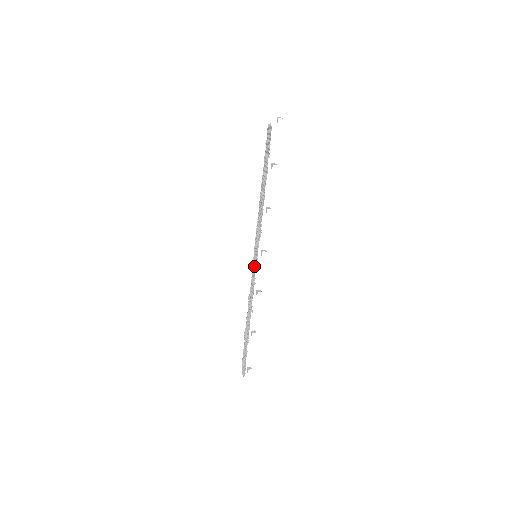
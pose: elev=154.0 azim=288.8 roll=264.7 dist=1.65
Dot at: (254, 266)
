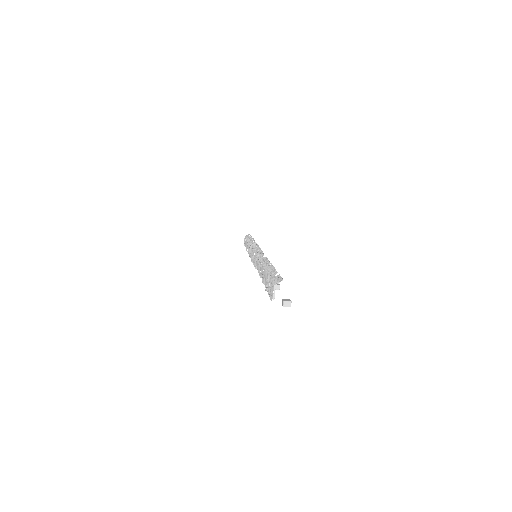
Dot at: (253, 256)
